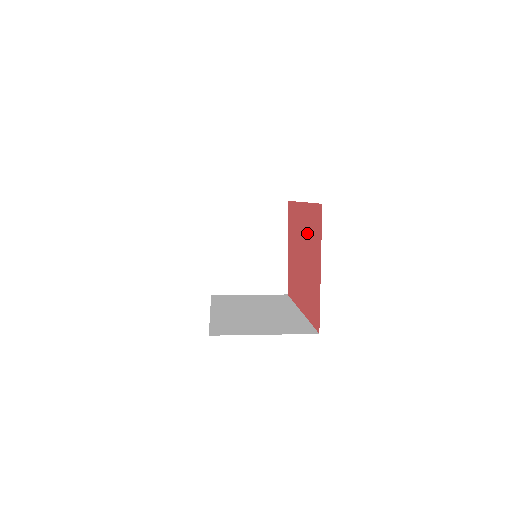
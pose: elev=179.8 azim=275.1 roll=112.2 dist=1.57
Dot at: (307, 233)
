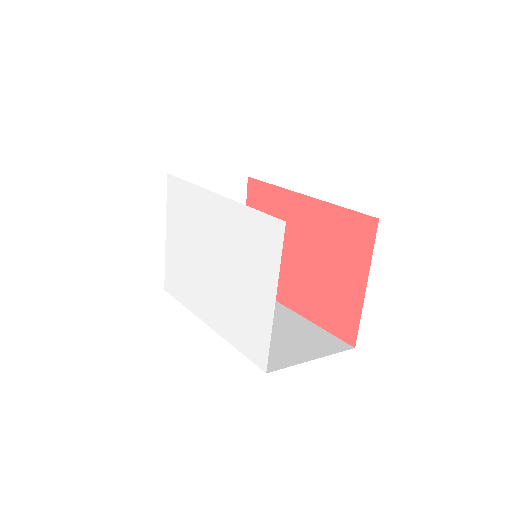
Dot at: (321, 235)
